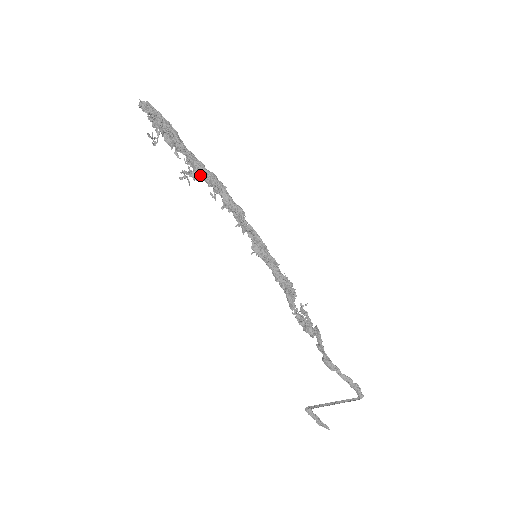
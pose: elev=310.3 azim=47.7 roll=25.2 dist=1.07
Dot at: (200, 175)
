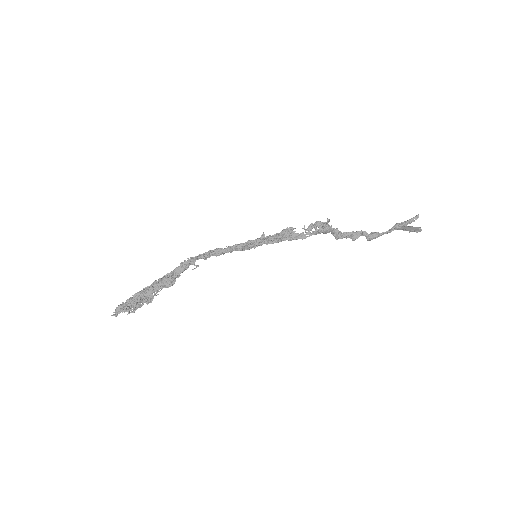
Dot at: (178, 273)
